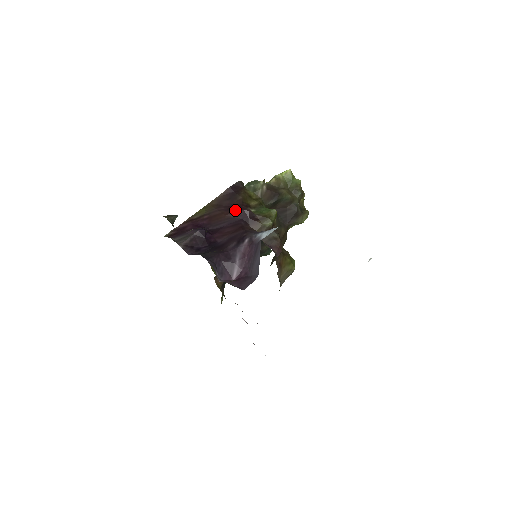
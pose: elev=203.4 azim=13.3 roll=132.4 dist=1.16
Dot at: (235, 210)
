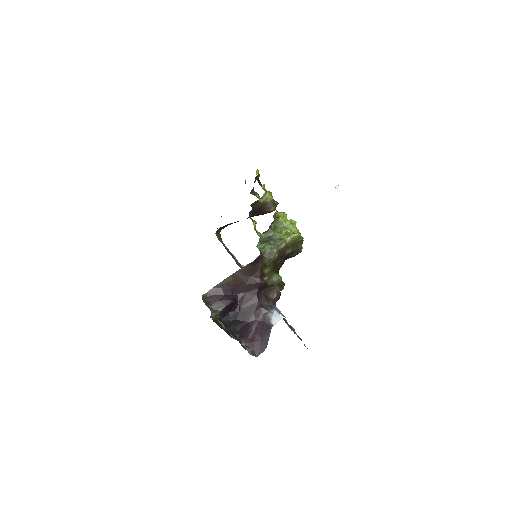
Dot at: (254, 282)
